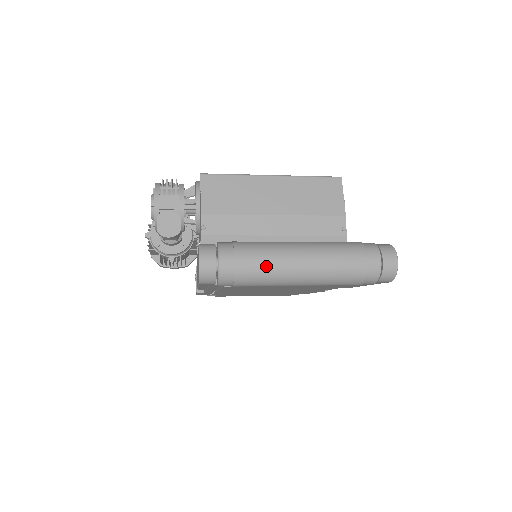
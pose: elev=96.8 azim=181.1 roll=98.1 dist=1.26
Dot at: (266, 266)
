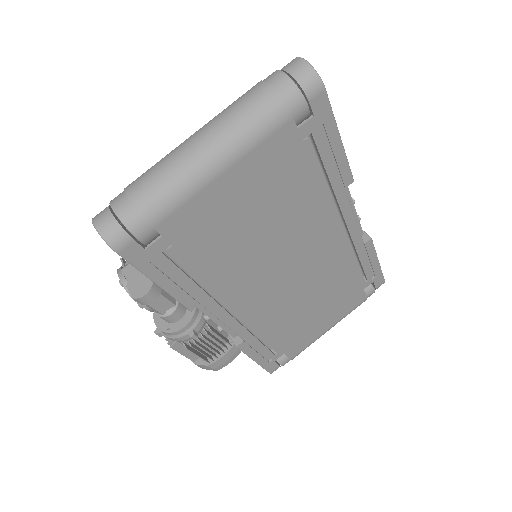
Dot at: (162, 172)
